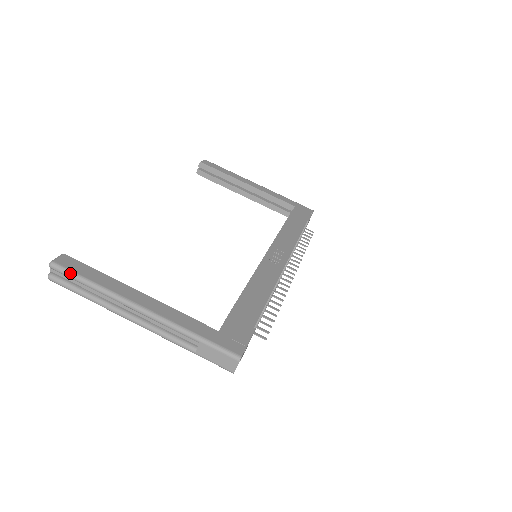
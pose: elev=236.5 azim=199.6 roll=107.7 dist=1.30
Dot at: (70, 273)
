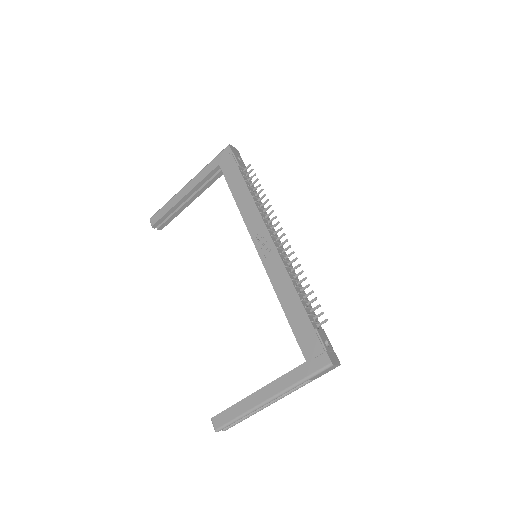
Dot at: (227, 426)
